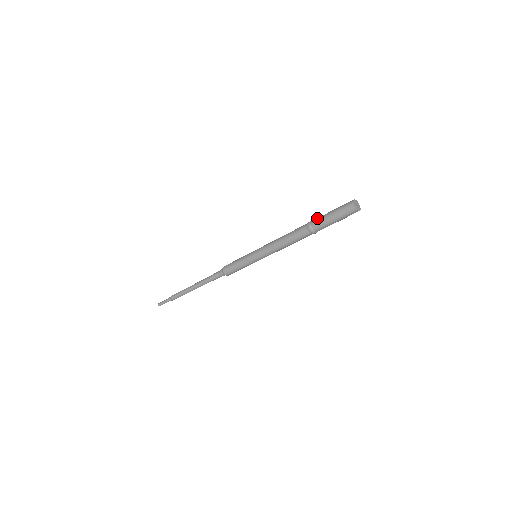
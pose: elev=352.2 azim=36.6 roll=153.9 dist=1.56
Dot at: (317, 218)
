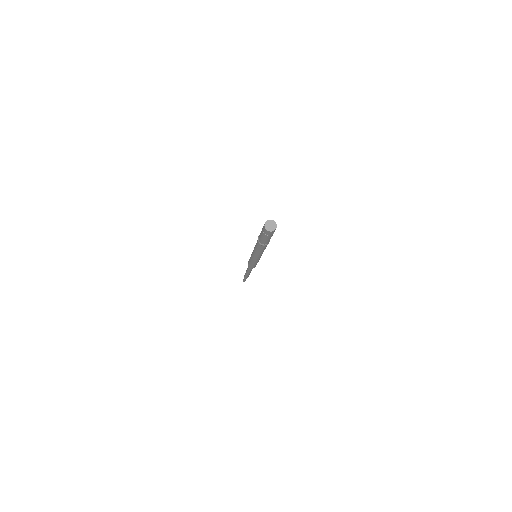
Dot at: occluded
